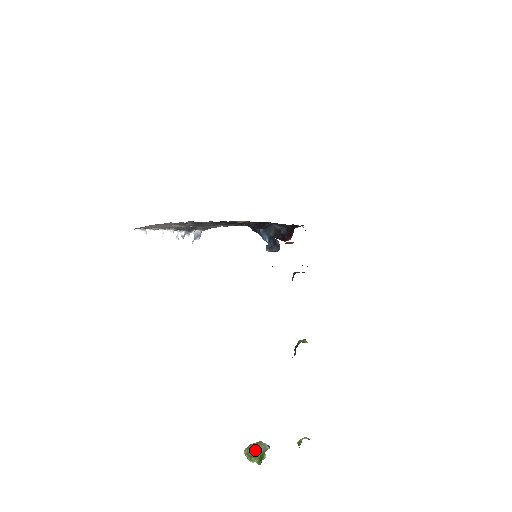
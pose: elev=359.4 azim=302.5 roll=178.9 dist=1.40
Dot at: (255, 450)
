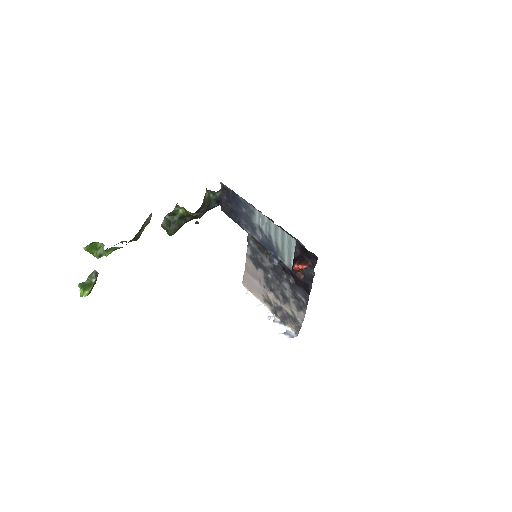
Dot at: occluded
